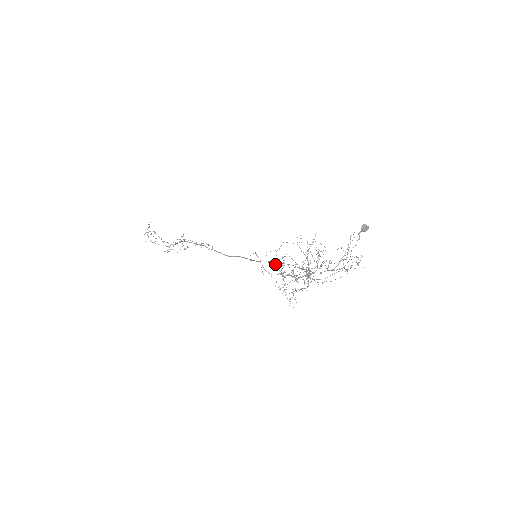
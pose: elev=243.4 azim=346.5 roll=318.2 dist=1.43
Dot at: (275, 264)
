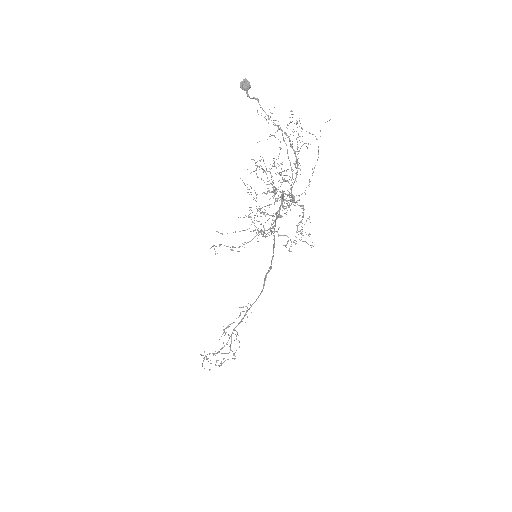
Dot at: occluded
